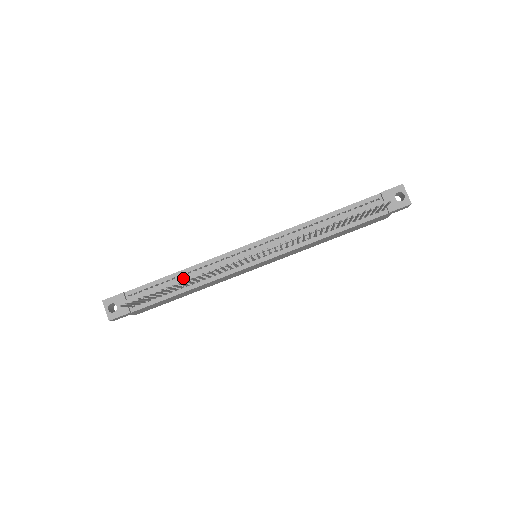
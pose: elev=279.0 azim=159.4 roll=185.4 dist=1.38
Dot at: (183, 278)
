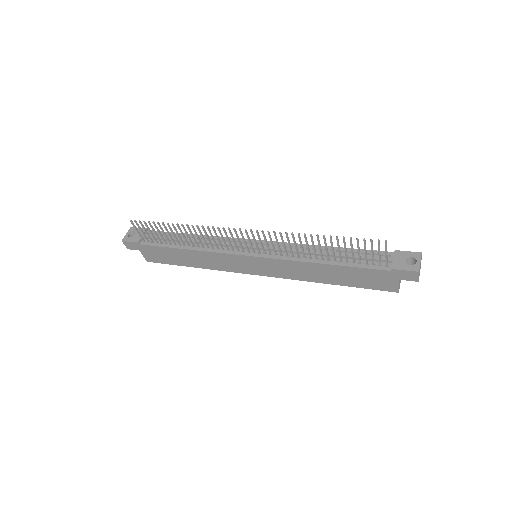
Dot at: occluded
